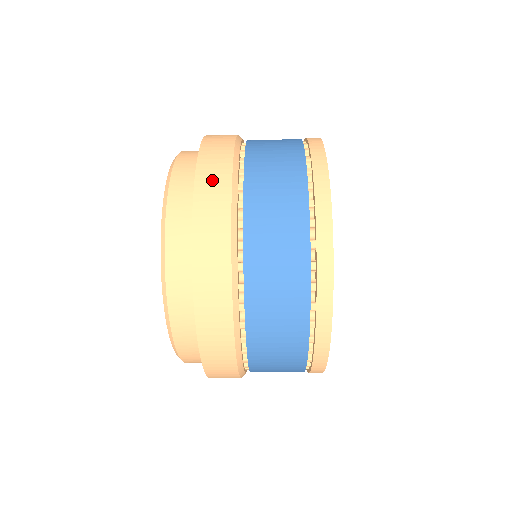
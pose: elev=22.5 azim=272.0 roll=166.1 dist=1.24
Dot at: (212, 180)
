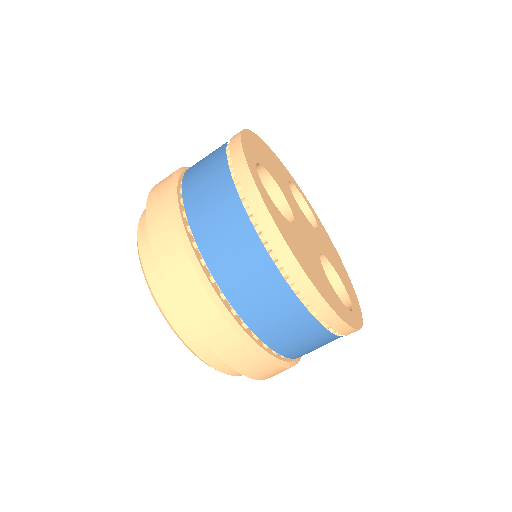
Dot at: occluded
